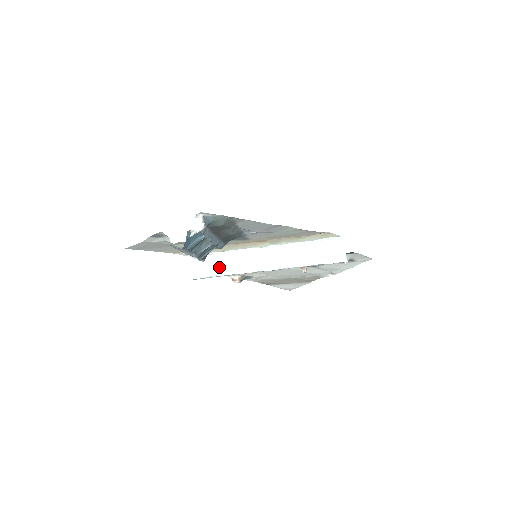
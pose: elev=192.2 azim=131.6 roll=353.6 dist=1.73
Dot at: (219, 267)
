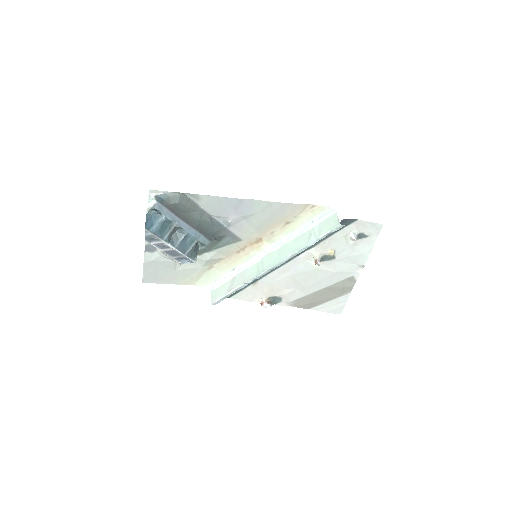
Dot at: (232, 284)
